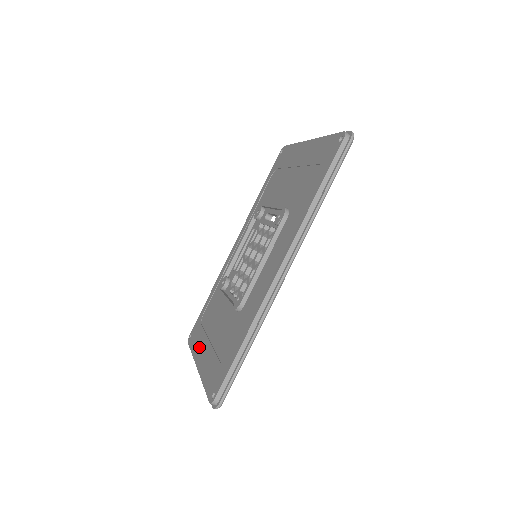
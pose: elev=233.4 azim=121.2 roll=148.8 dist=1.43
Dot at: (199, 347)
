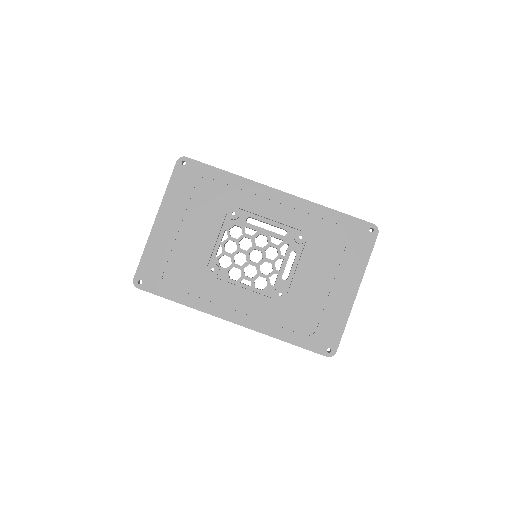
Dot at: (174, 206)
